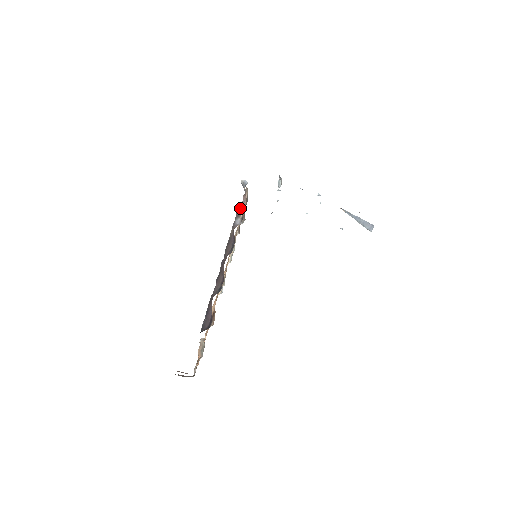
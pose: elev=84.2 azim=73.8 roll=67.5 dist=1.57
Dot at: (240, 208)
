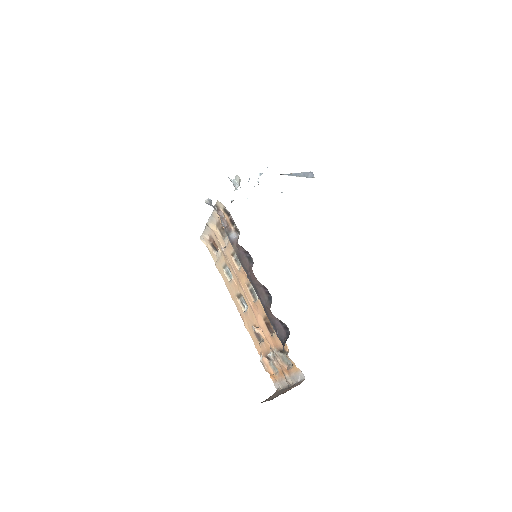
Dot at: (224, 224)
